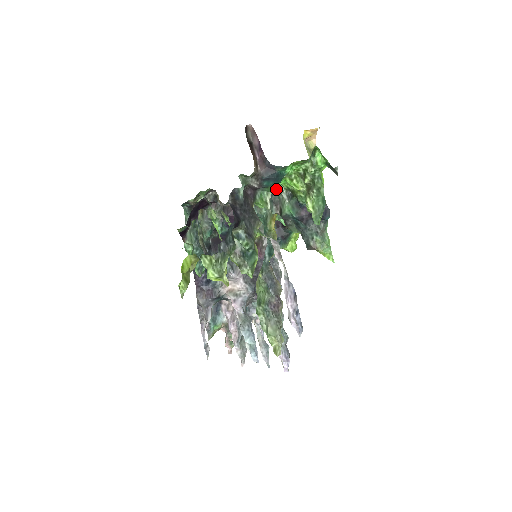
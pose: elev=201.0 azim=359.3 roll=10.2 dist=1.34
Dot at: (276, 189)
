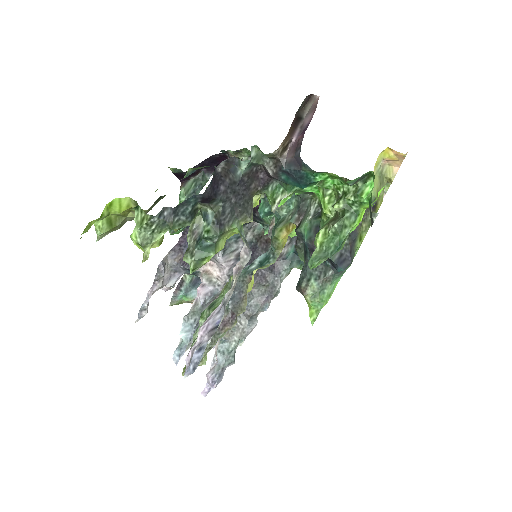
Dot at: (311, 196)
